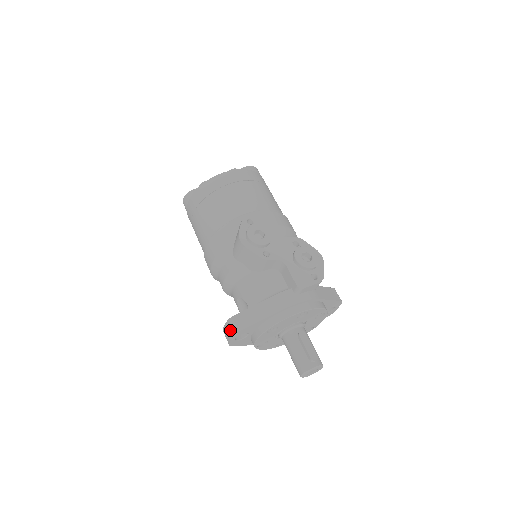
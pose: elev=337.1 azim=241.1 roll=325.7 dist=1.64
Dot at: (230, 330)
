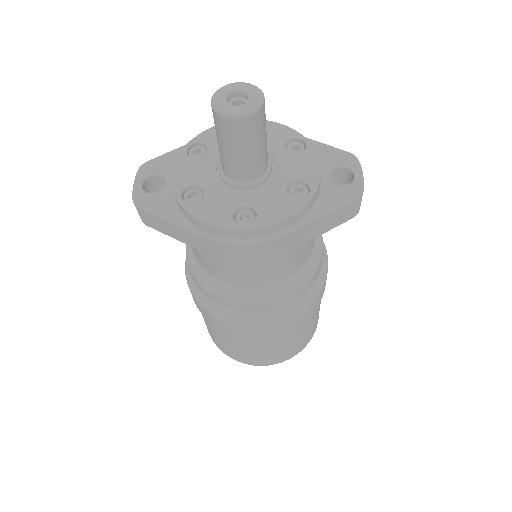
Dot at: occluded
